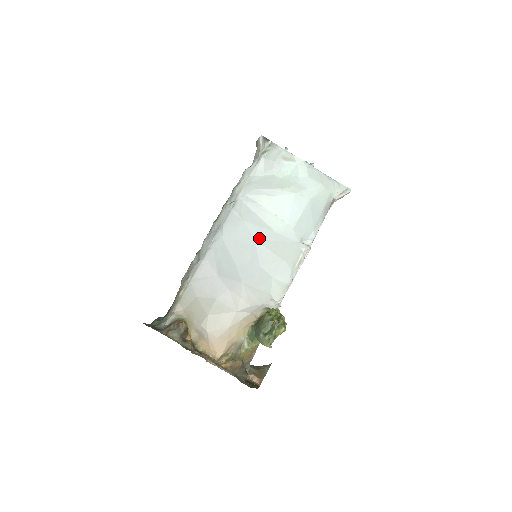
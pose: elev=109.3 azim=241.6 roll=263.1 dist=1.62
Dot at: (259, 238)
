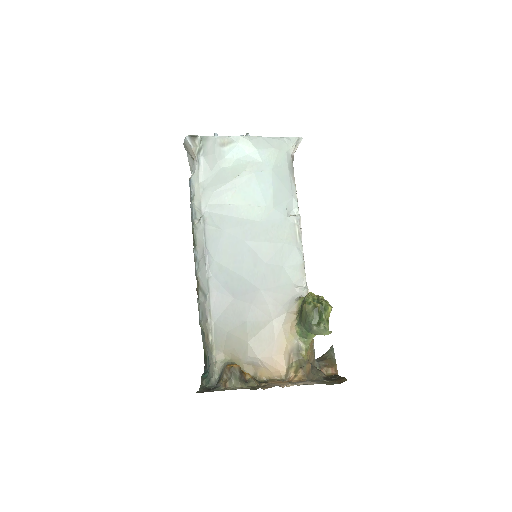
Dot at: (248, 237)
